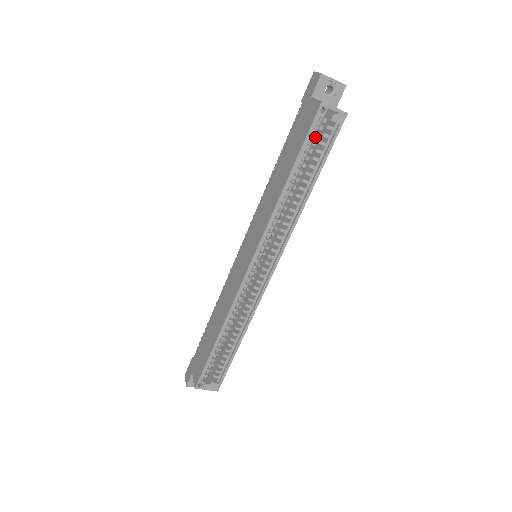
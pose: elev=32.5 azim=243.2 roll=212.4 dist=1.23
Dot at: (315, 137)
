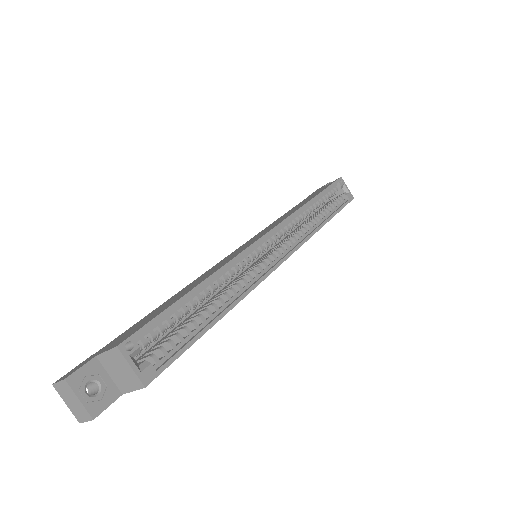
Dot at: (325, 205)
